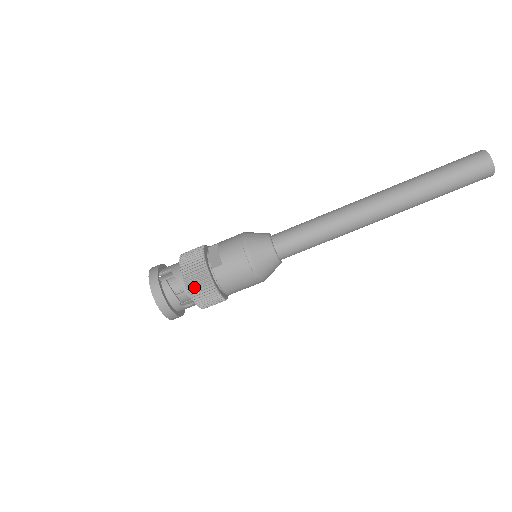
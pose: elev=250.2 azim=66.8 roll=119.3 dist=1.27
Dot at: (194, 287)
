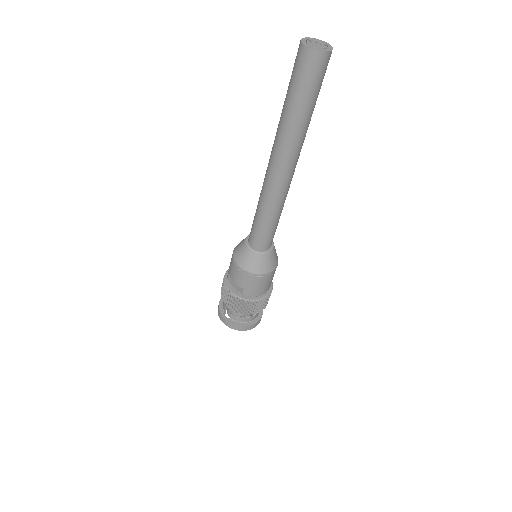
Dot at: (246, 310)
